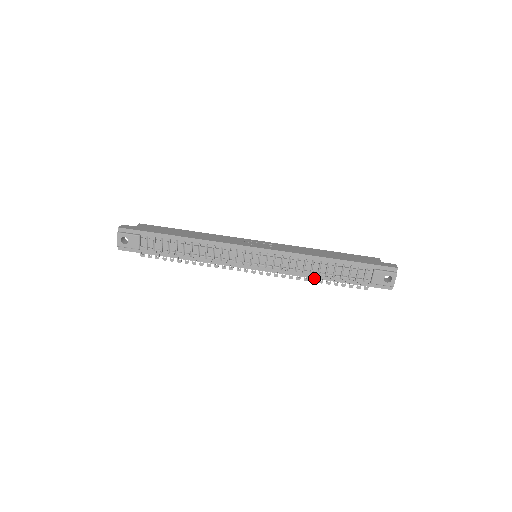
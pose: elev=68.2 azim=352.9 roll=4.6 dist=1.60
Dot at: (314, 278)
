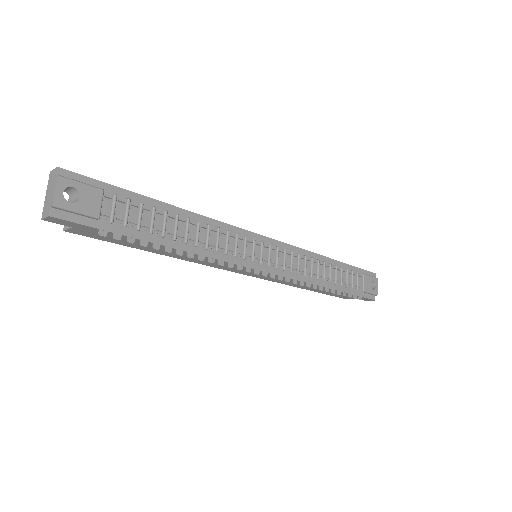
Dot at: (320, 285)
